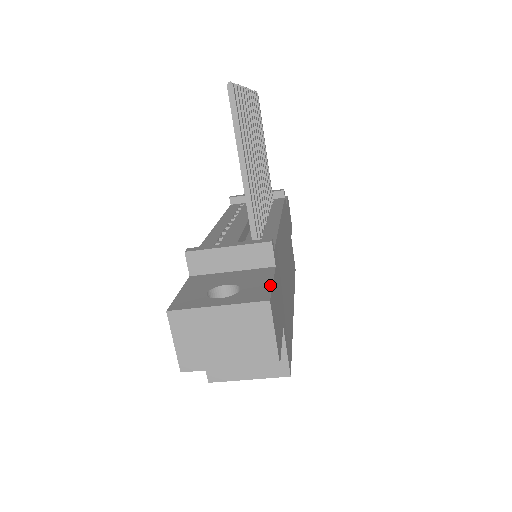
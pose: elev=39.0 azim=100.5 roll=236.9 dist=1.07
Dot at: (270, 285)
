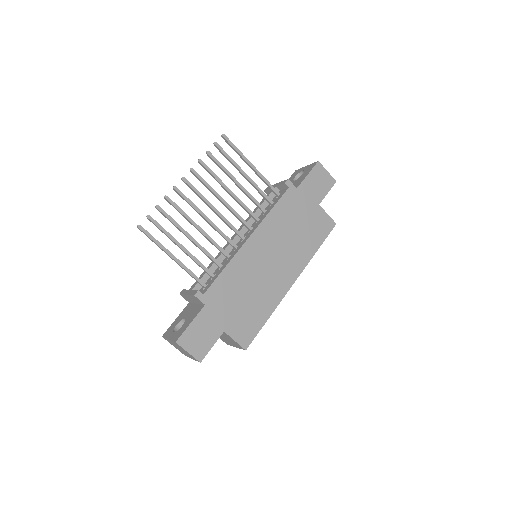
Dot at: (187, 327)
